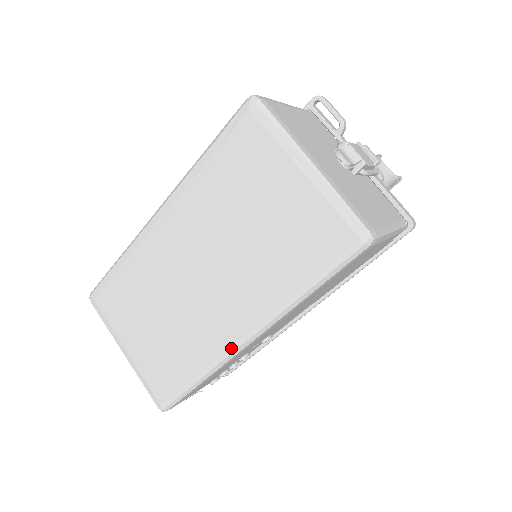
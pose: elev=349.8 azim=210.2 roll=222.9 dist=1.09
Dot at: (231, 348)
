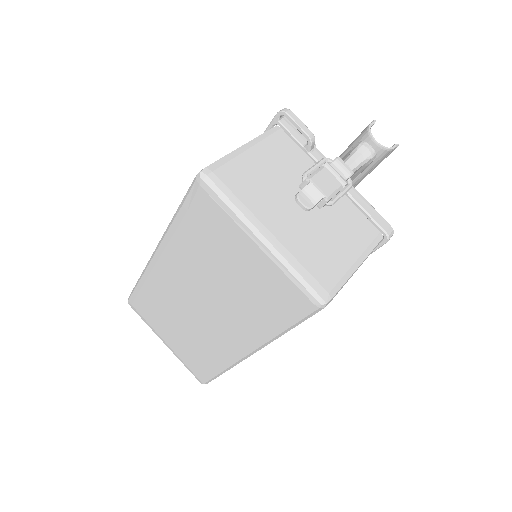
Dot at: (238, 357)
